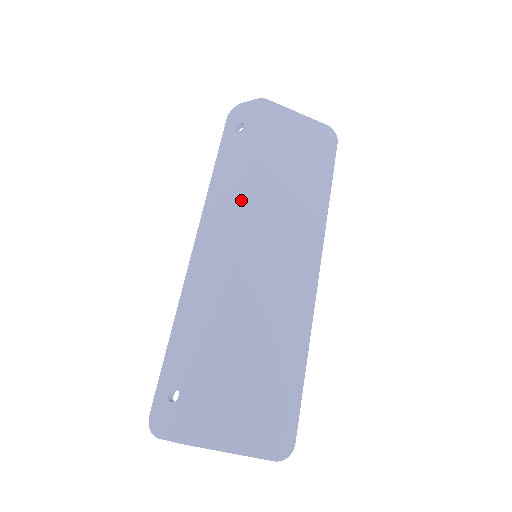
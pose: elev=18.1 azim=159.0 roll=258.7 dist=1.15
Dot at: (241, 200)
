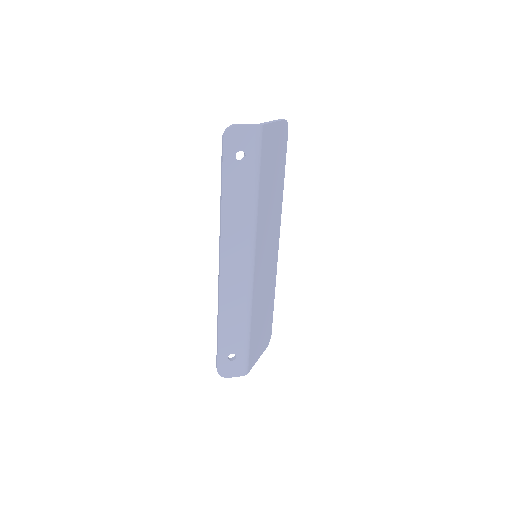
Dot at: (255, 230)
